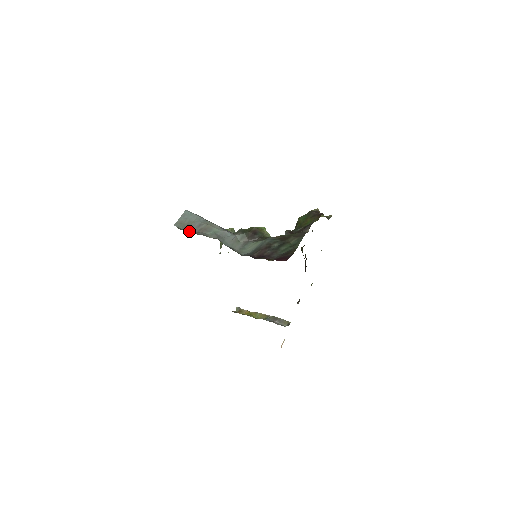
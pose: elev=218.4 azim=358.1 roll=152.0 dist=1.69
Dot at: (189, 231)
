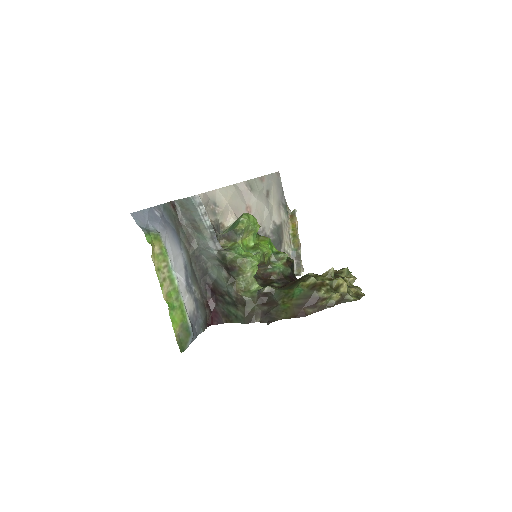
Dot at: (184, 217)
